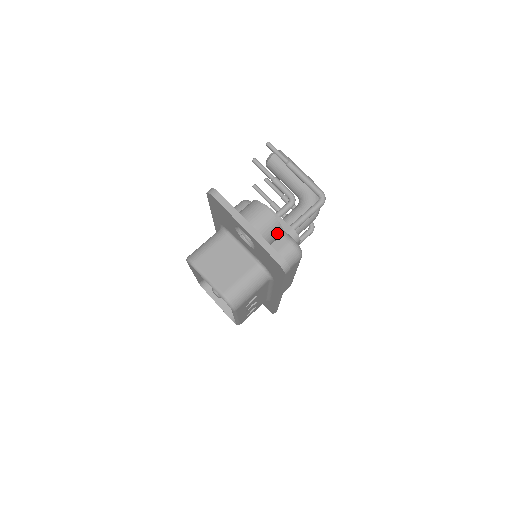
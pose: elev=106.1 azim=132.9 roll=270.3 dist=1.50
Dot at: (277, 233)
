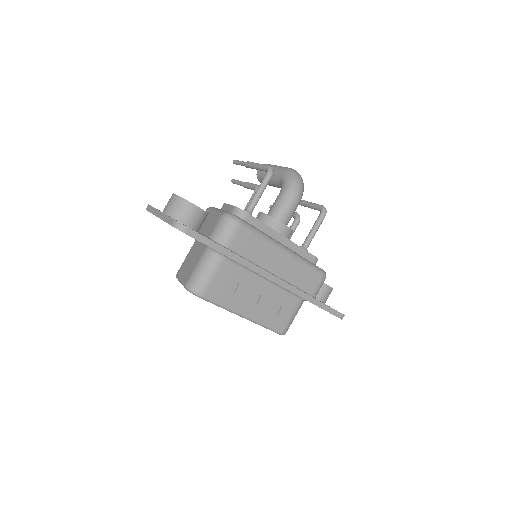
Dot at: (188, 209)
